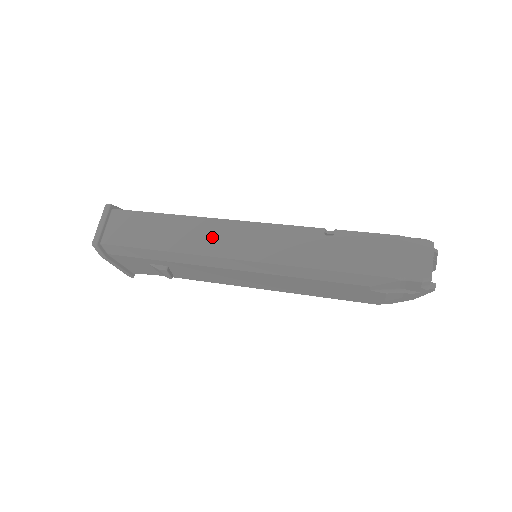
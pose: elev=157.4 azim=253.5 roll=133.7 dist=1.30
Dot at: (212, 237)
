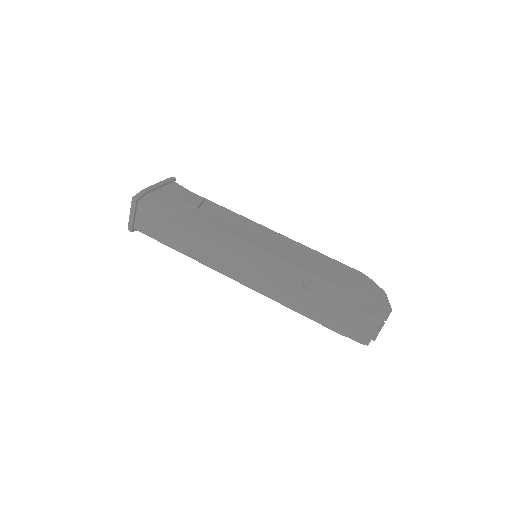
Dot at: (216, 256)
